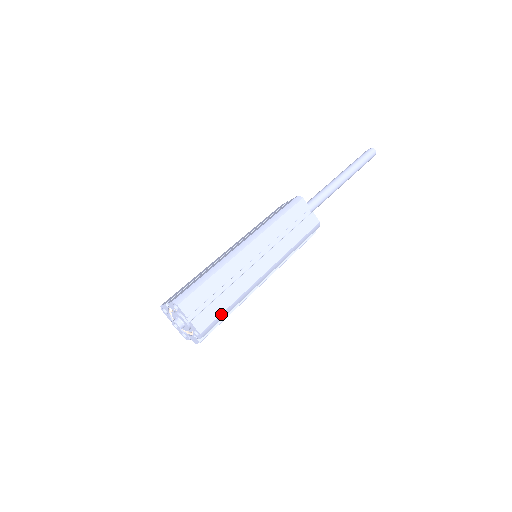
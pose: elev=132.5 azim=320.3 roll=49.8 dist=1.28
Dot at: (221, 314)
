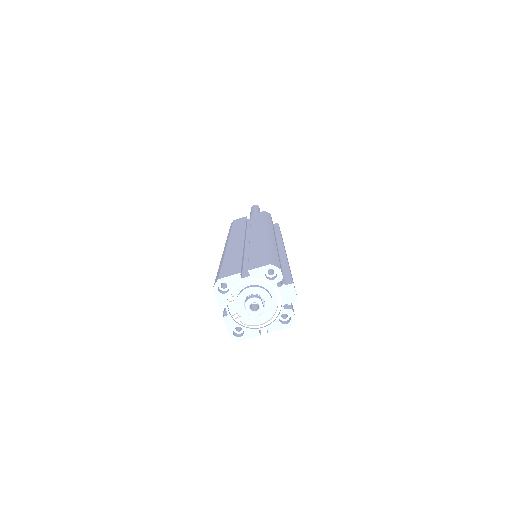
Dot at: (269, 253)
